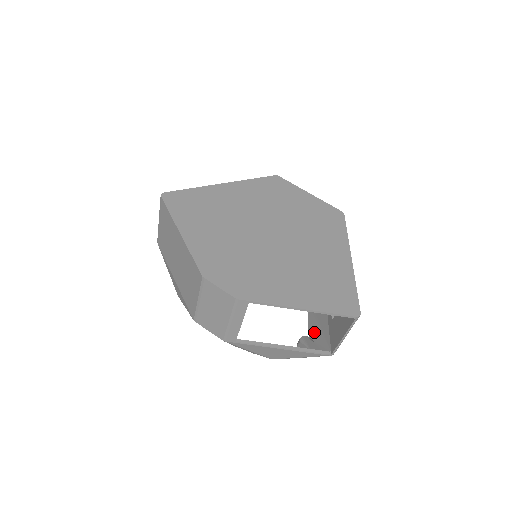
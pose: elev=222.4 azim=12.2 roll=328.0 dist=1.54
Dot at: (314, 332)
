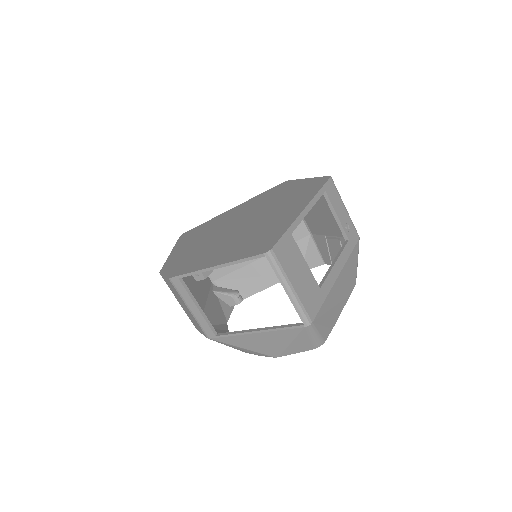
Dot at: occluded
